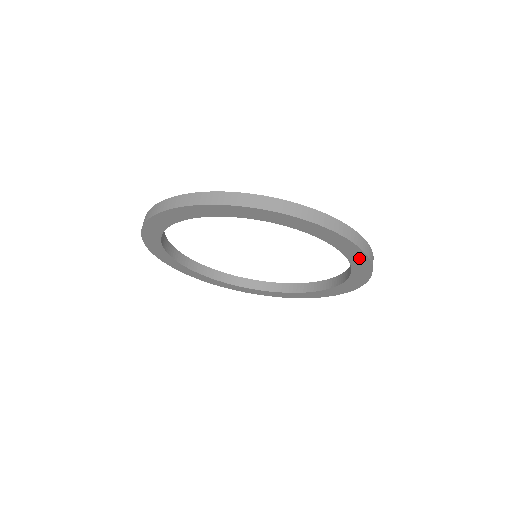
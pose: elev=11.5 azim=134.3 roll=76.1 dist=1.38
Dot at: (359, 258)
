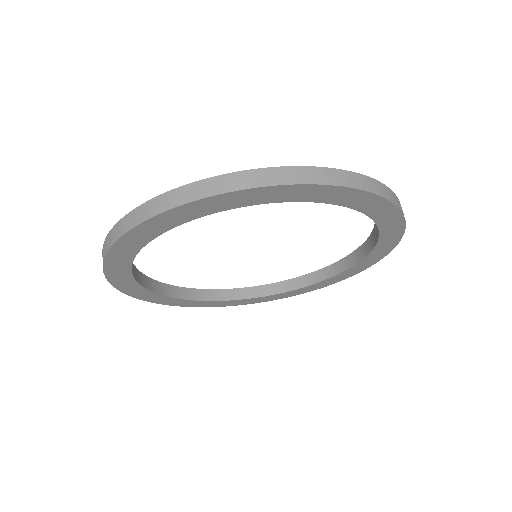
Dot at: (341, 195)
